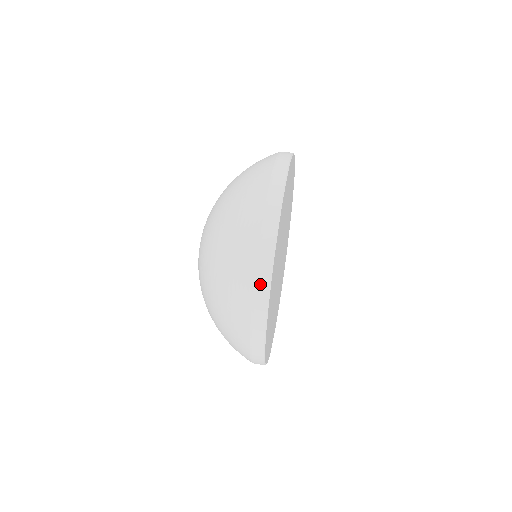
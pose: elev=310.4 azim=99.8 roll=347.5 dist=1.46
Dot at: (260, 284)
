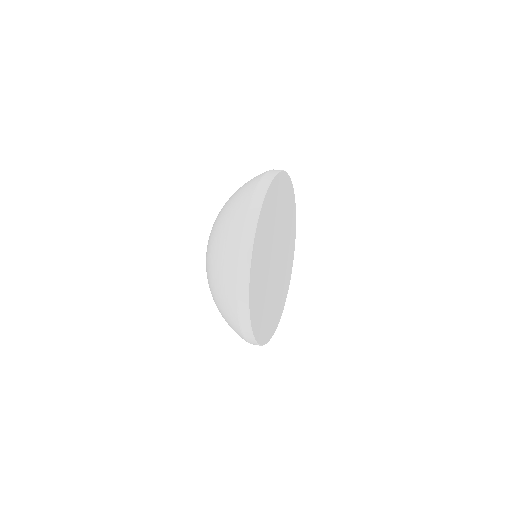
Dot at: (271, 171)
